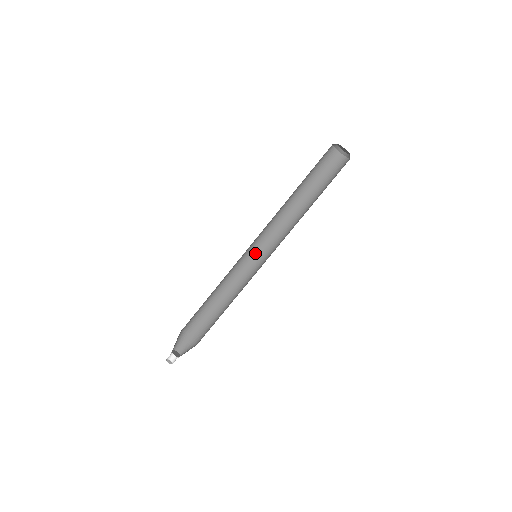
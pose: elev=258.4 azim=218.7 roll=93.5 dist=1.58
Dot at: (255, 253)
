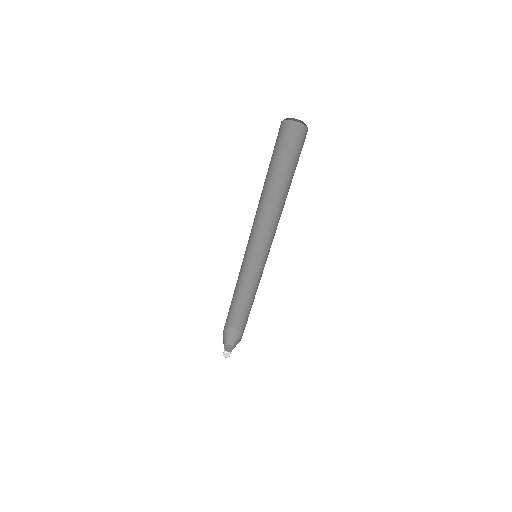
Dot at: (264, 253)
